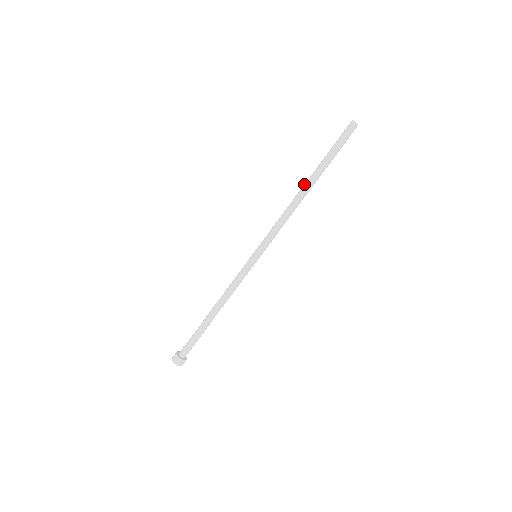
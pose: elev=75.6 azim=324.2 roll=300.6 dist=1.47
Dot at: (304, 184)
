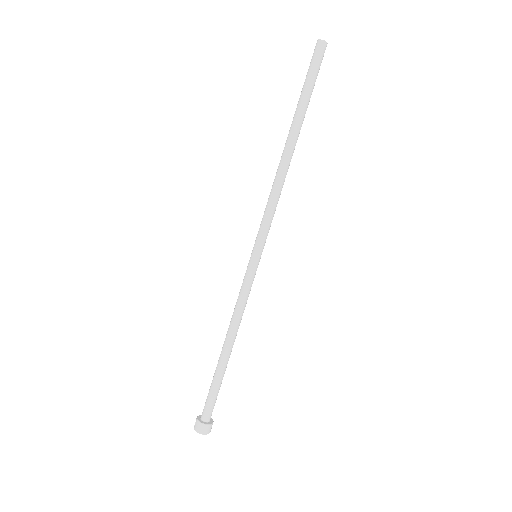
Dot at: (287, 142)
